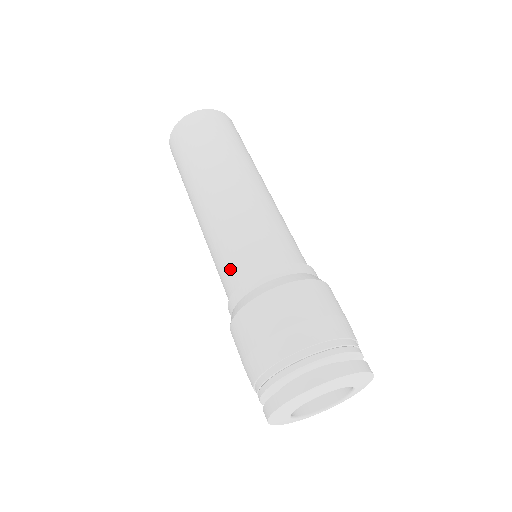
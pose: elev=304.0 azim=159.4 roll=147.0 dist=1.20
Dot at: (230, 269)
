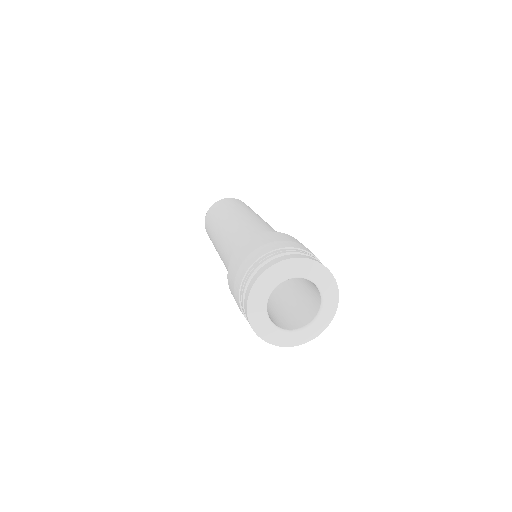
Dot at: (247, 233)
